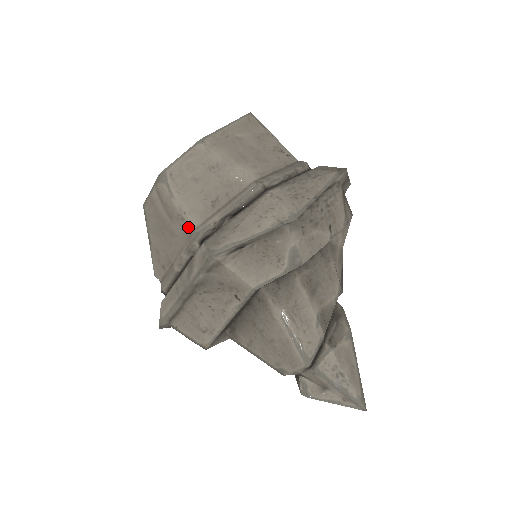
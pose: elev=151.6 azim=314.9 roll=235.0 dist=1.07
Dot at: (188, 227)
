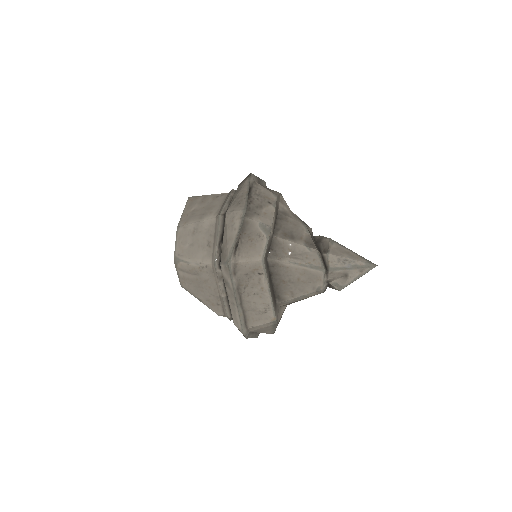
Dot at: (208, 268)
